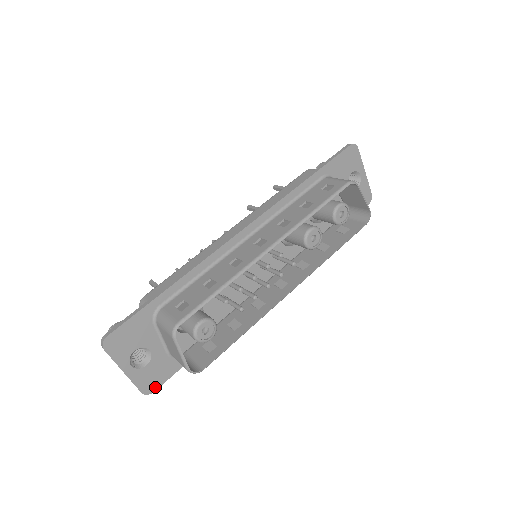
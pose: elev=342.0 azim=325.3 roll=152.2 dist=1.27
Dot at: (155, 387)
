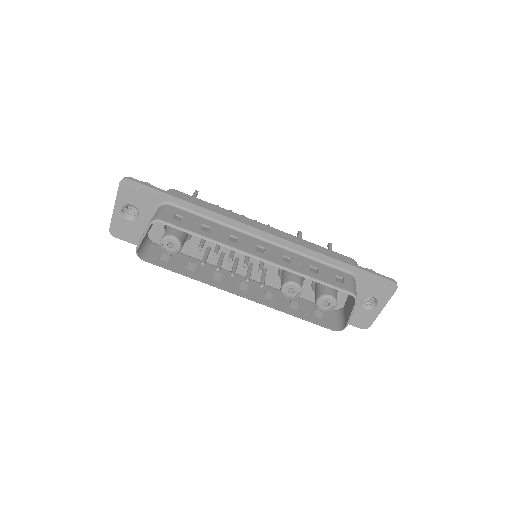
Dot at: (119, 236)
